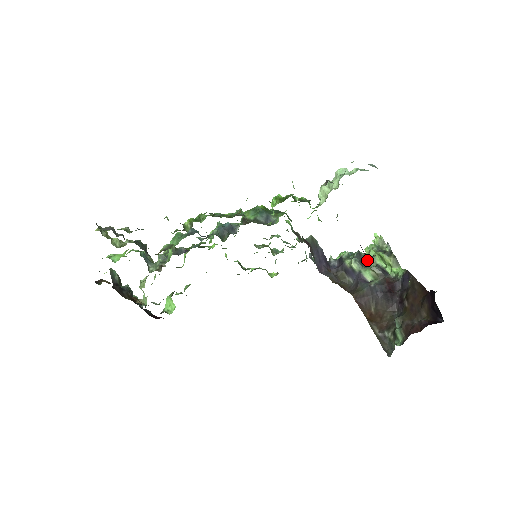
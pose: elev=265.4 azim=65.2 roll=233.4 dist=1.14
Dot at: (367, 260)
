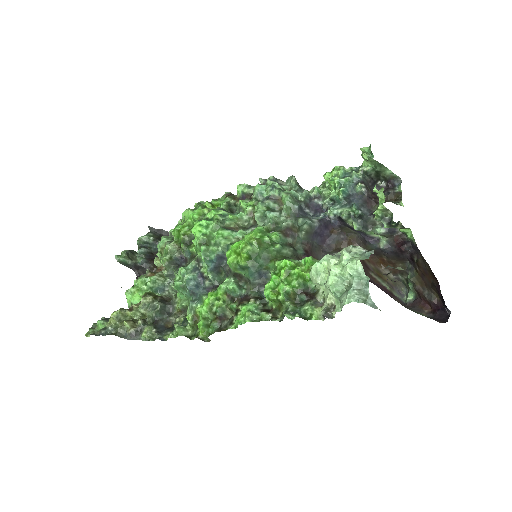
Dot at: (371, 220)
